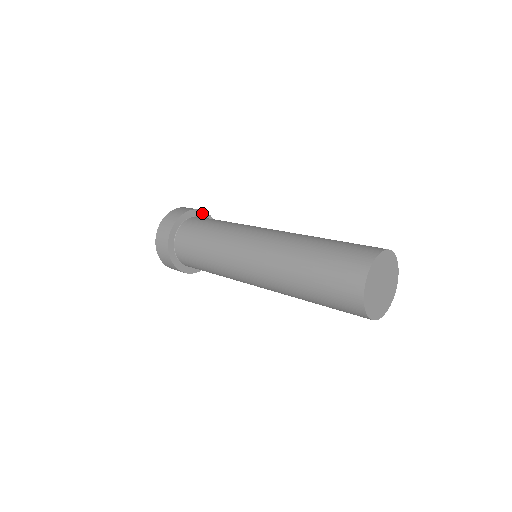
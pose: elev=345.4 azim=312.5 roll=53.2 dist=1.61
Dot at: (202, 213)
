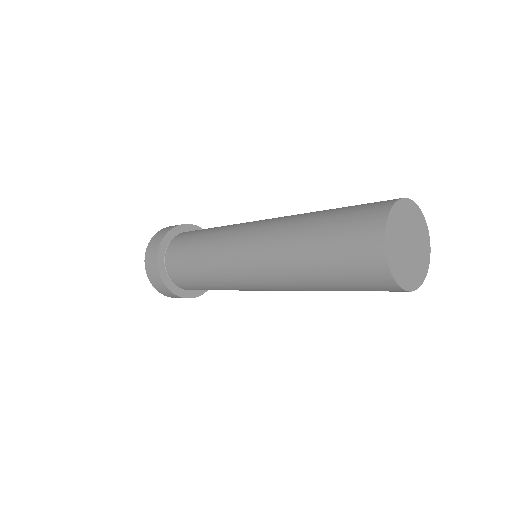
Dot at: occluded
